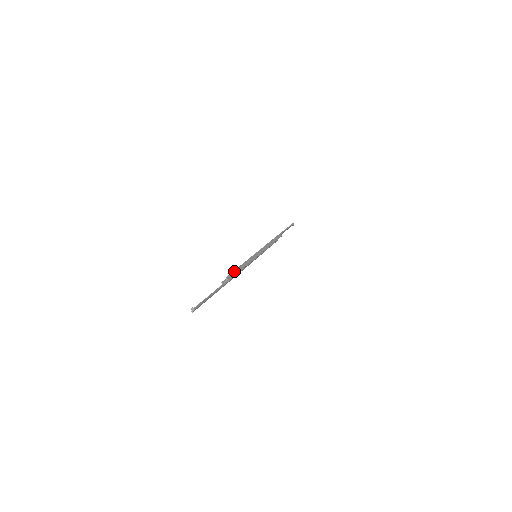
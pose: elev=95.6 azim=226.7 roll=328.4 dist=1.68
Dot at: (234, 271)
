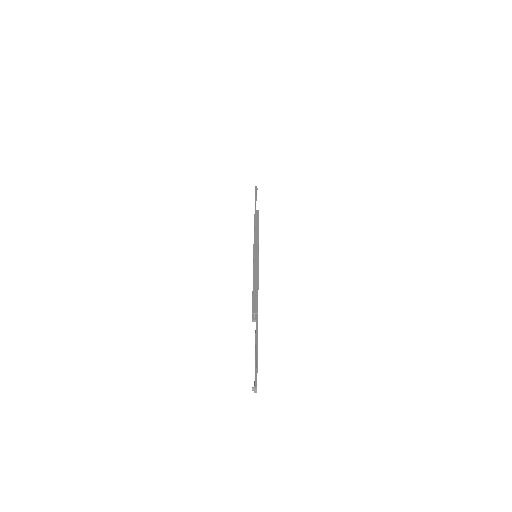
Dot at: (253, 297)
